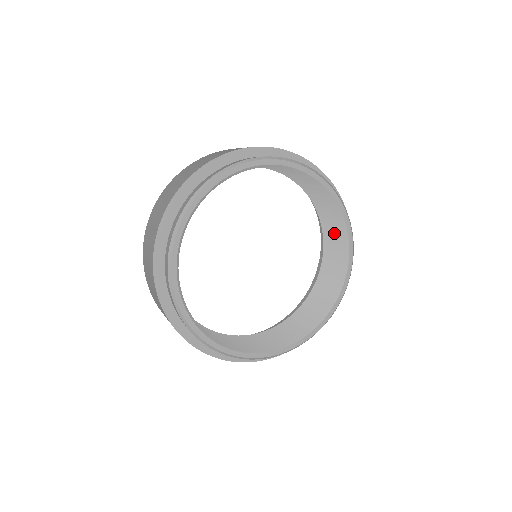
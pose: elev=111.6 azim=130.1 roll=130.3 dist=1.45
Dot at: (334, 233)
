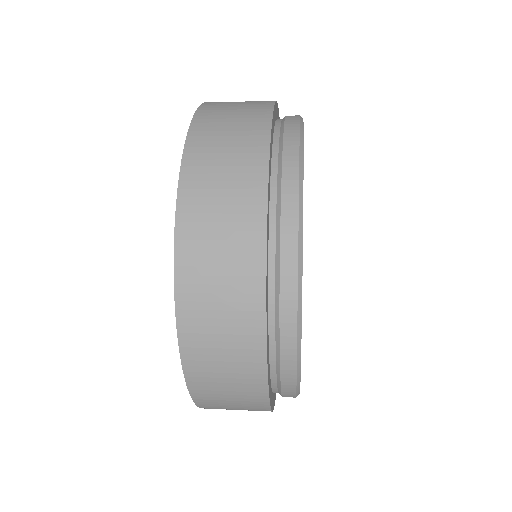
Dot at: occluded
